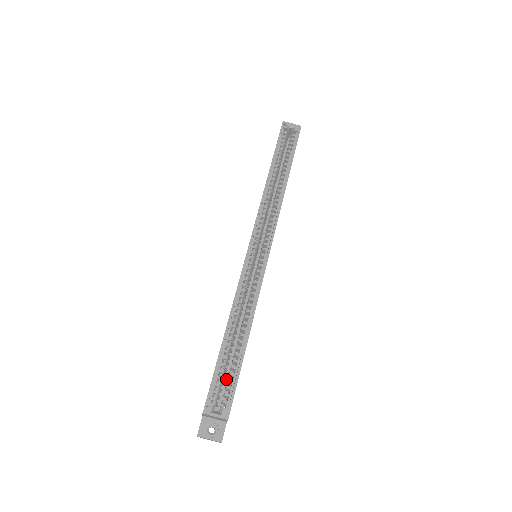
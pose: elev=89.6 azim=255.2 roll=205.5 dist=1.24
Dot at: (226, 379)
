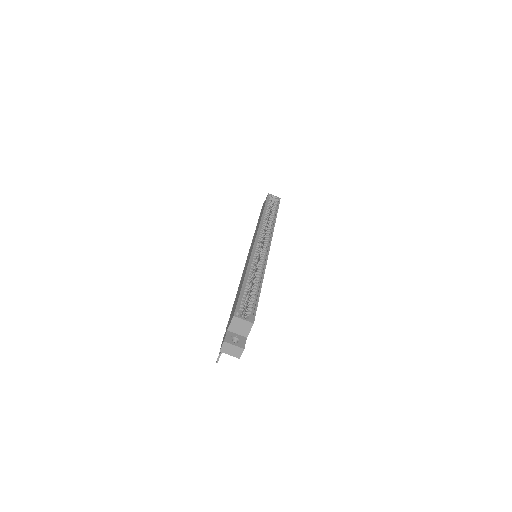
Dot at: (243, 313)
